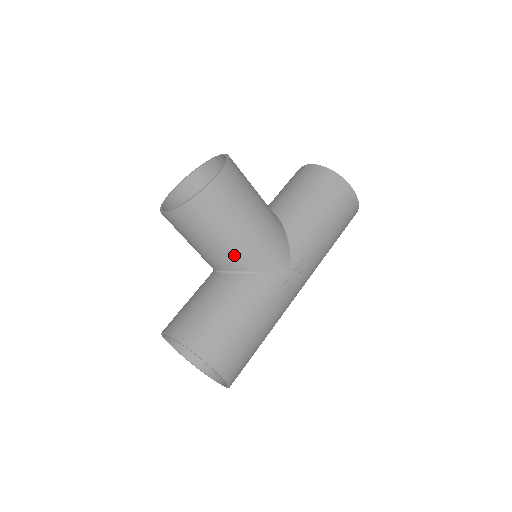
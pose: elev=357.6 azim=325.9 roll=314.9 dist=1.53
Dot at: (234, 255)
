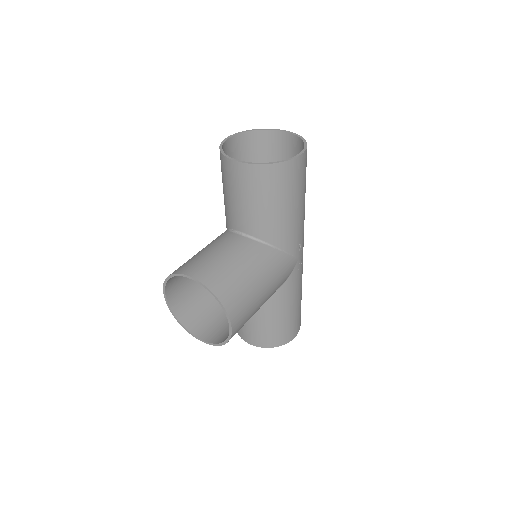
Dot at: occluded
